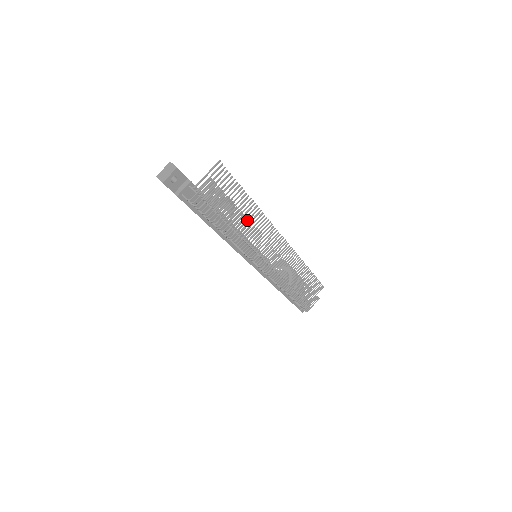
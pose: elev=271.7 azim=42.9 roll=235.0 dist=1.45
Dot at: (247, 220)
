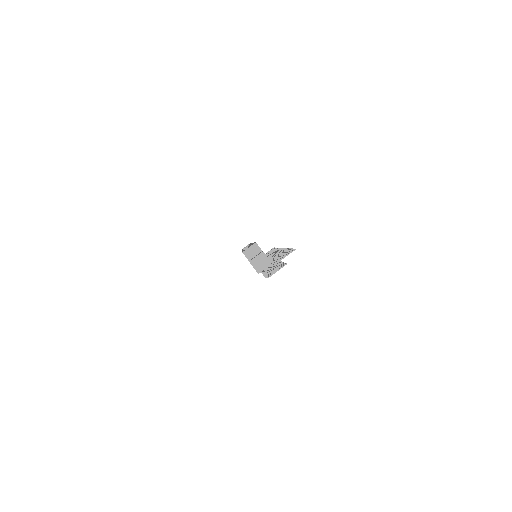
Dot at: occluded
